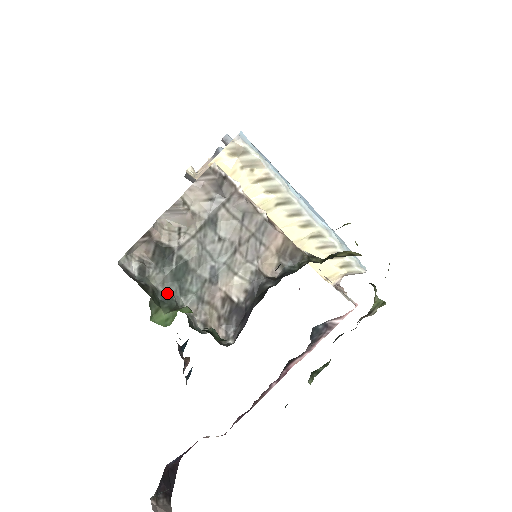
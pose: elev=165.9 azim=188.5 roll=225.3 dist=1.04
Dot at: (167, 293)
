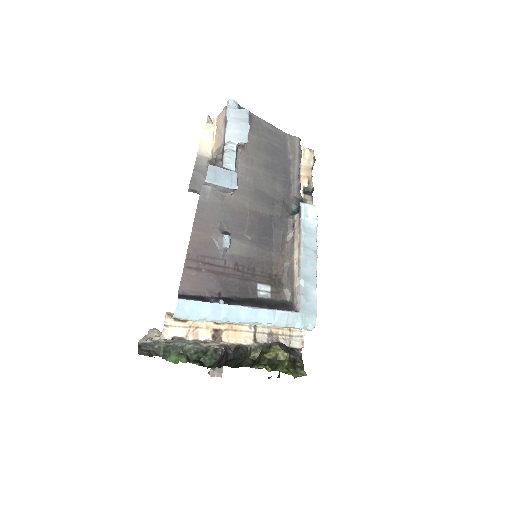
Dot at: (173, 345)
